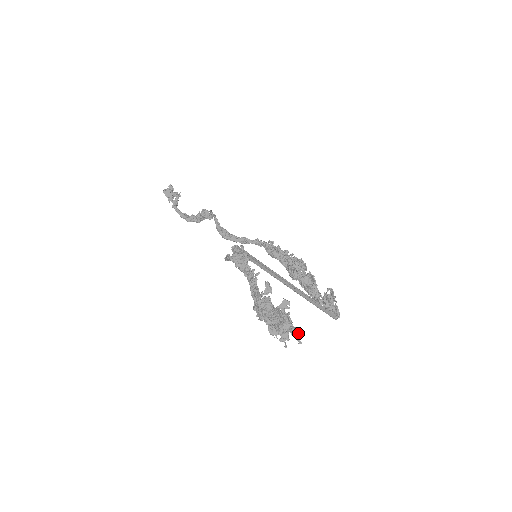
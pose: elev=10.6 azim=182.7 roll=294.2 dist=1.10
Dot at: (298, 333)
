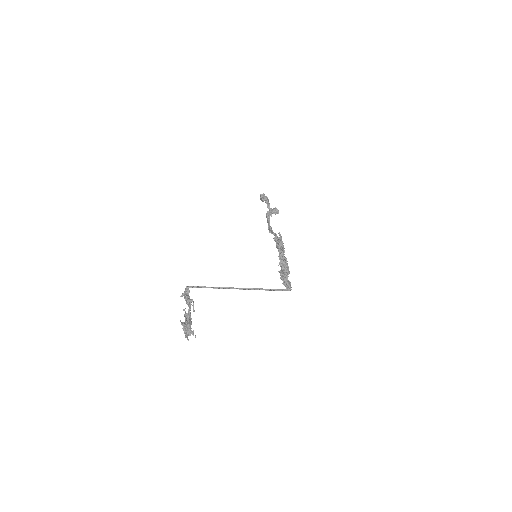
Dot at: (190, 334)
